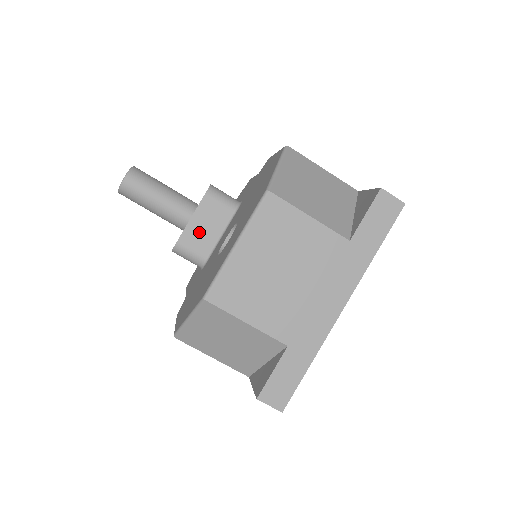
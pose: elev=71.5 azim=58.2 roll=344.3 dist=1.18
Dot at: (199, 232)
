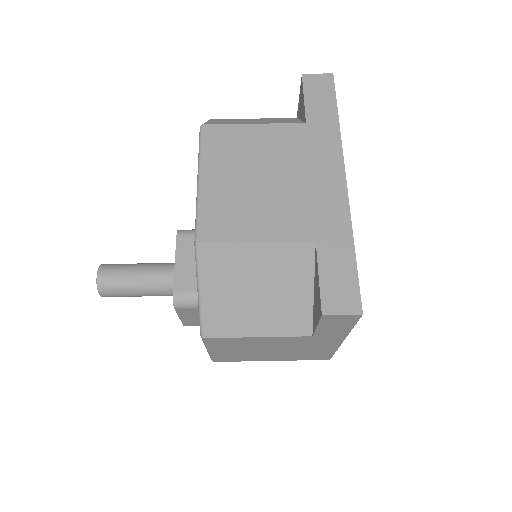
Dot at: (190, 271)
